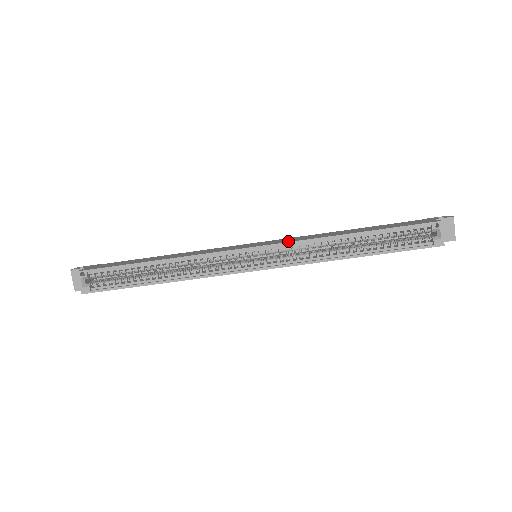
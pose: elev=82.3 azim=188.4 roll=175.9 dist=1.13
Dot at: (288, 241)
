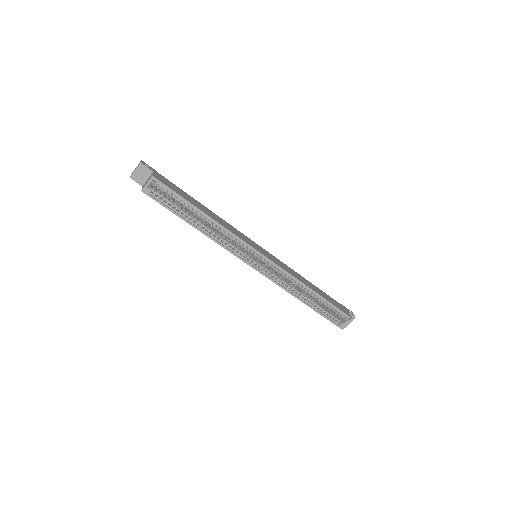
Dot at: (282, 267)
